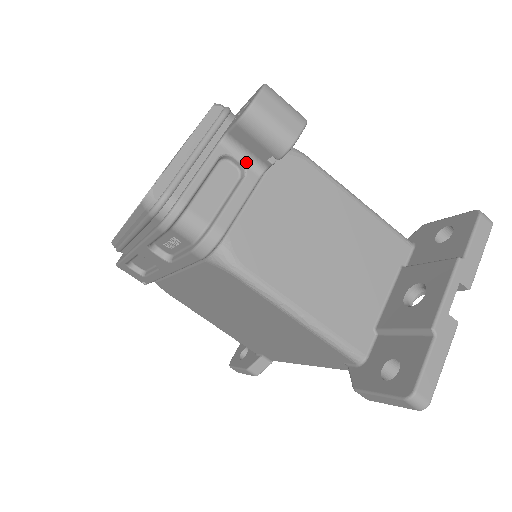
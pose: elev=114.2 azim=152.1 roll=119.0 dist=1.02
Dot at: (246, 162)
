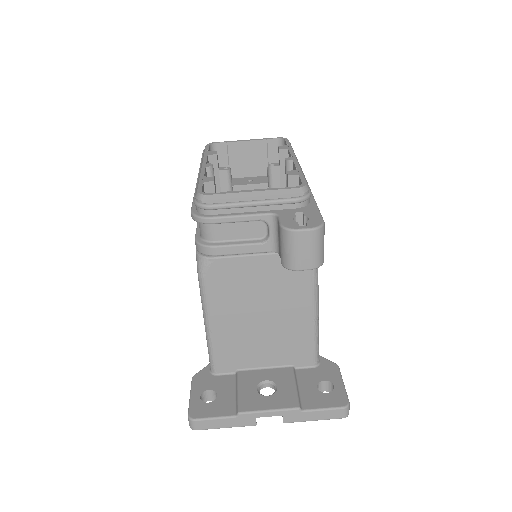
Dot at: (273, 238)
